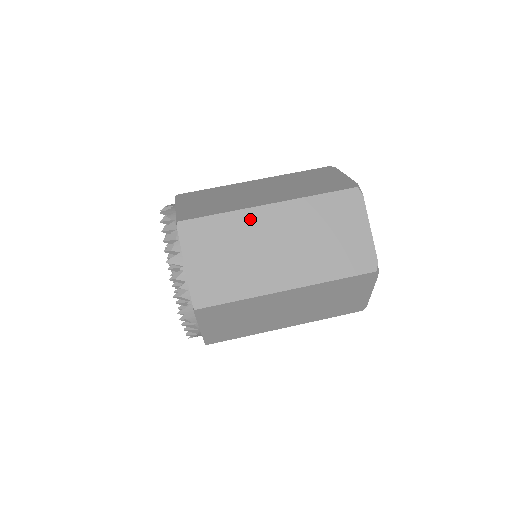
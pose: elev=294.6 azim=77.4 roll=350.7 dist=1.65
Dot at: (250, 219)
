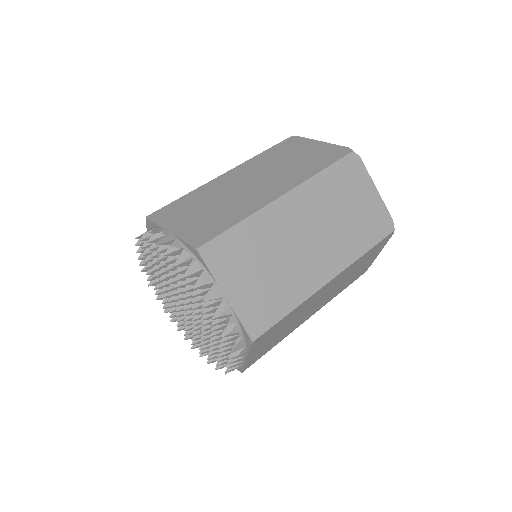
Dot at: (271, 218)
